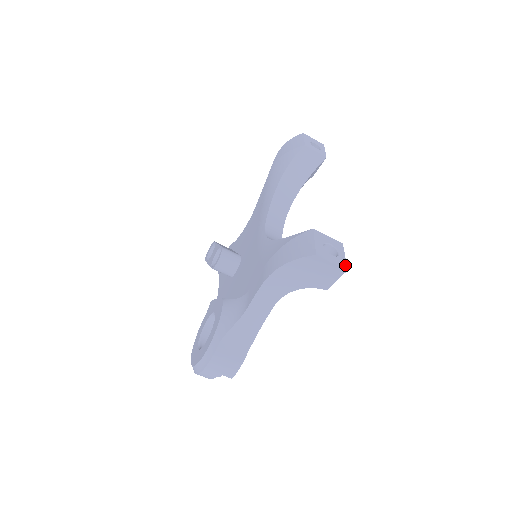
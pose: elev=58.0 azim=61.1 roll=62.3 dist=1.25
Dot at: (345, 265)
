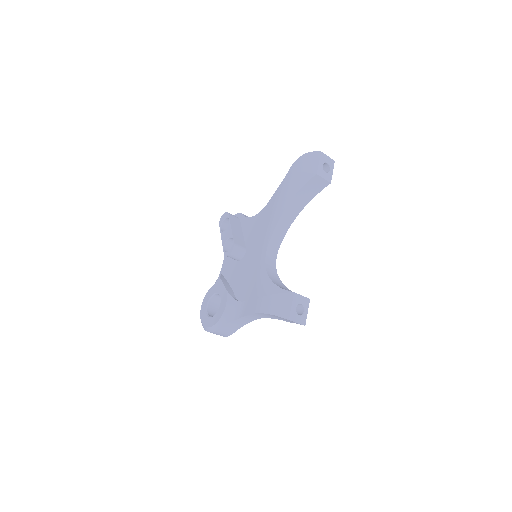
Dot at: (305, 322)
